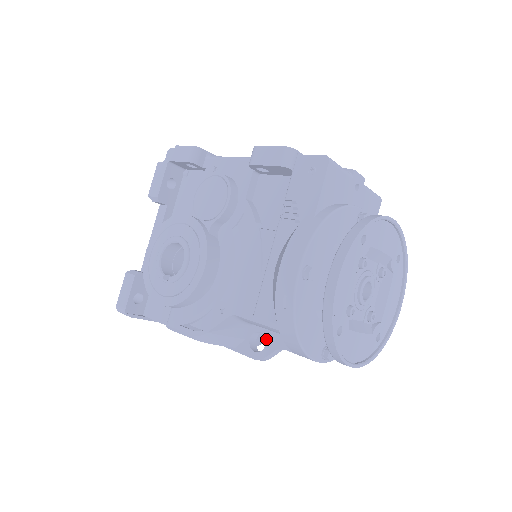
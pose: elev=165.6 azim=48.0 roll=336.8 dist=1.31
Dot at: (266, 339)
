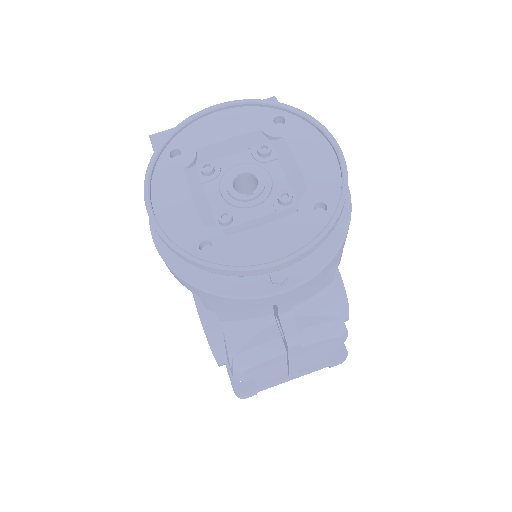
Dot at: occluded
